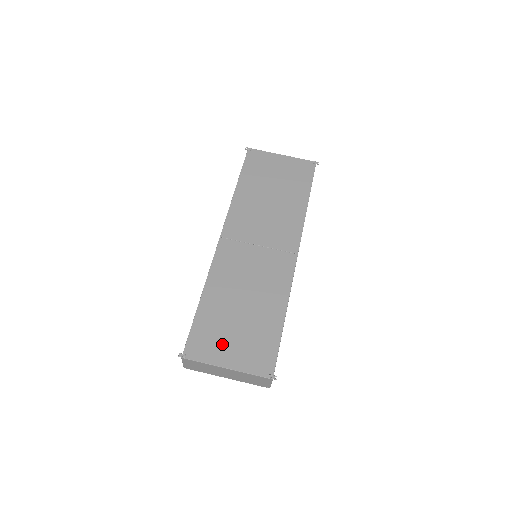
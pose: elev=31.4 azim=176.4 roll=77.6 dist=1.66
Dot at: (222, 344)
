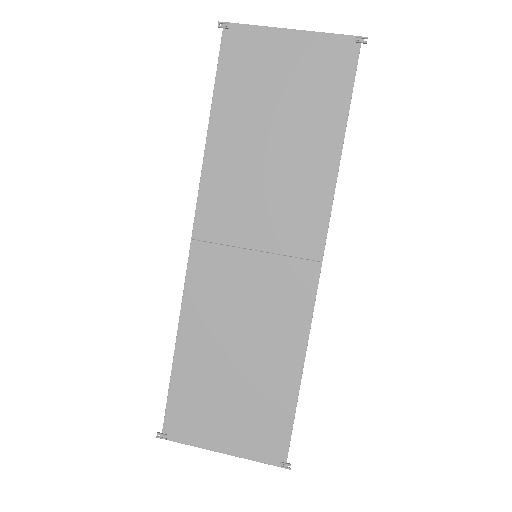
Dot at: (212, 420)
